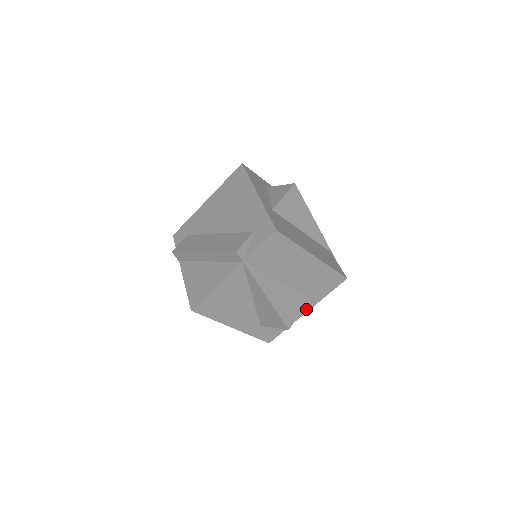
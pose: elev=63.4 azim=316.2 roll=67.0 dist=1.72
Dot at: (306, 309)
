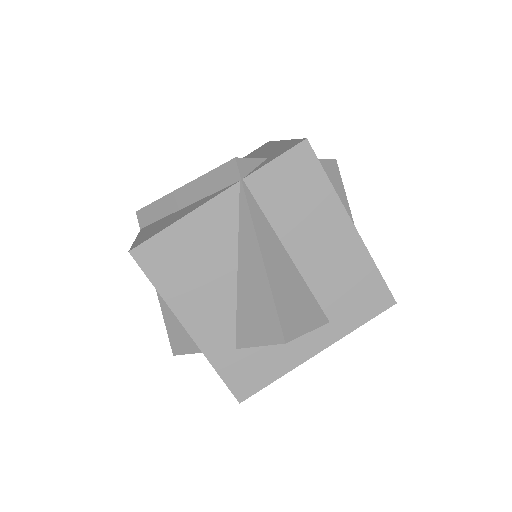
Dot at: (318, 345)
